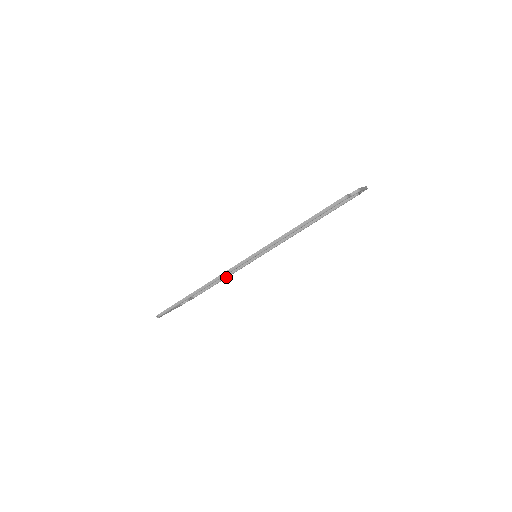
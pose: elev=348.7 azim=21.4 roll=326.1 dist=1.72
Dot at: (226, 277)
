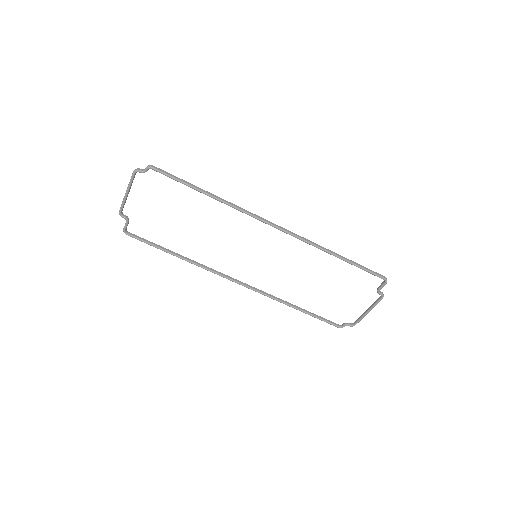
Dot at: (178, 255)
